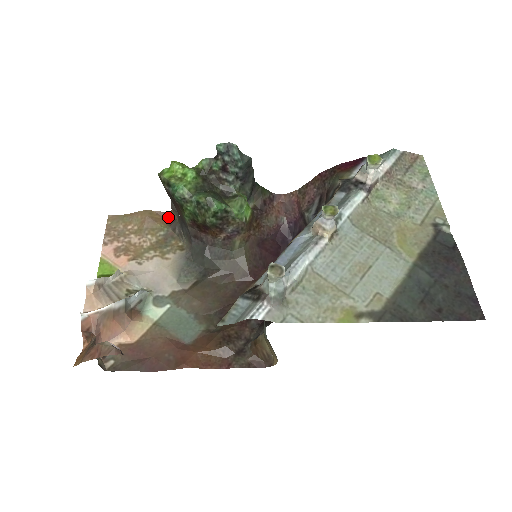
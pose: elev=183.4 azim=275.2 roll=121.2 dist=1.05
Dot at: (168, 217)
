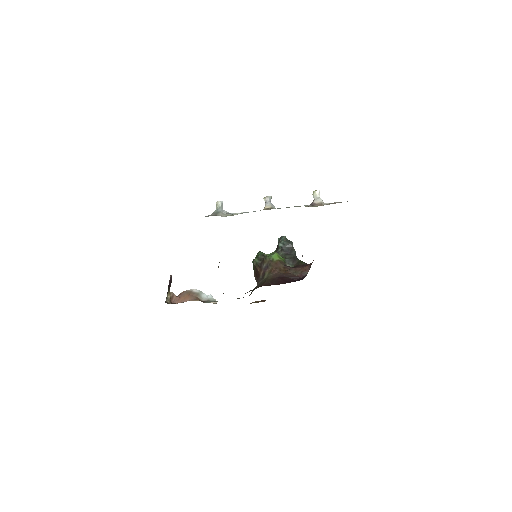
Dot at: occluded
